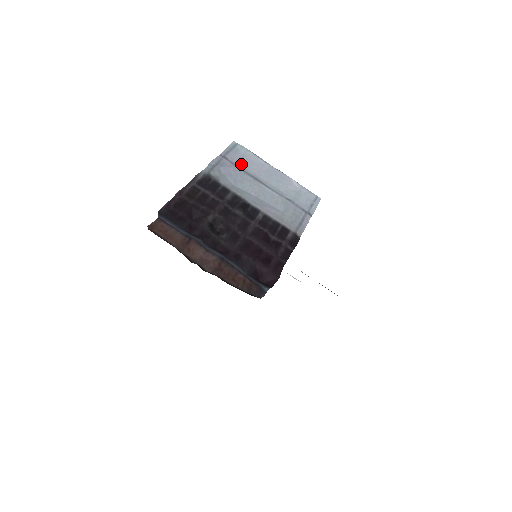
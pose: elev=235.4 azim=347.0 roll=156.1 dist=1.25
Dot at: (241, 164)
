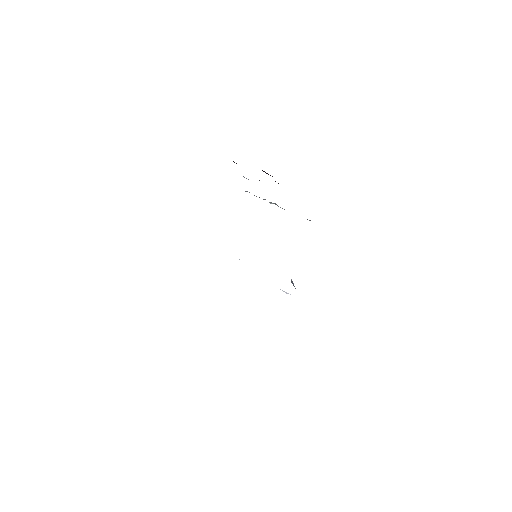
Dot at: occluded
